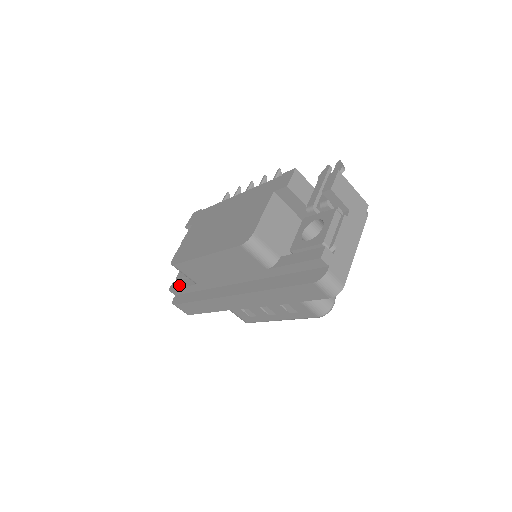
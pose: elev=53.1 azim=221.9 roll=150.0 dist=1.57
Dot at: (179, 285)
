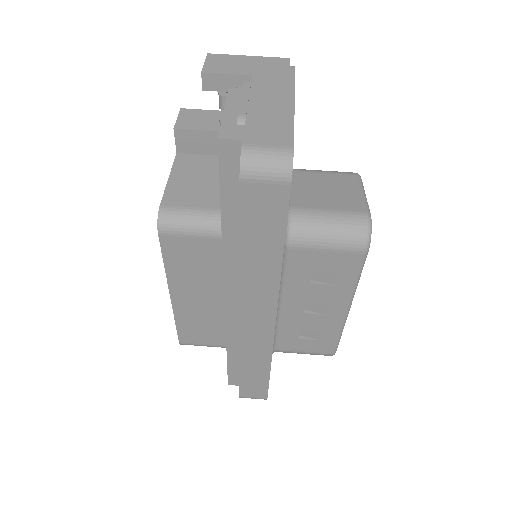
Dot at: occluded
